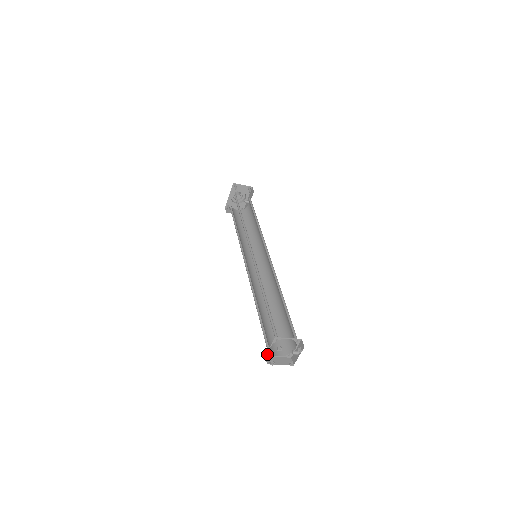
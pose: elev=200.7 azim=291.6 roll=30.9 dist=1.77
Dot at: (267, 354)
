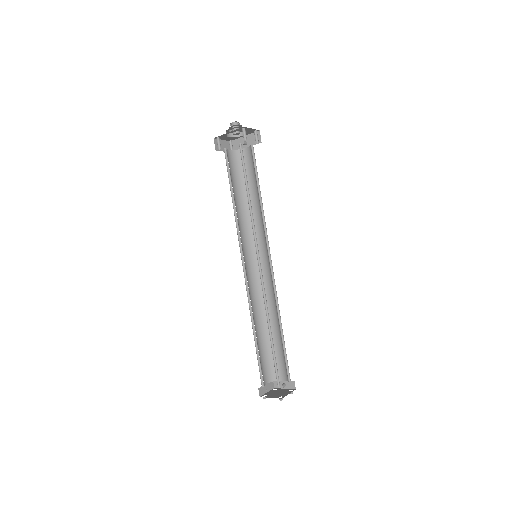
Dot at: (261, 388)
